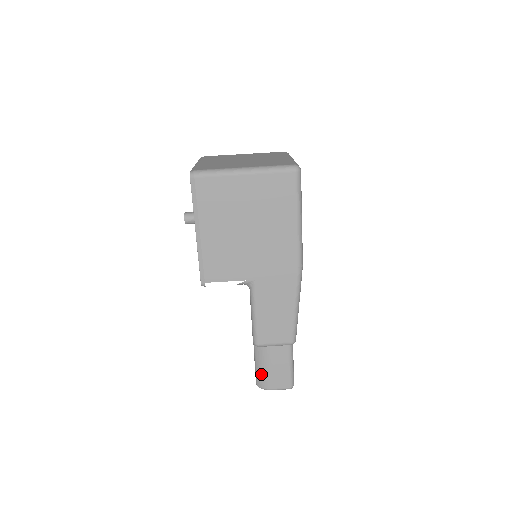
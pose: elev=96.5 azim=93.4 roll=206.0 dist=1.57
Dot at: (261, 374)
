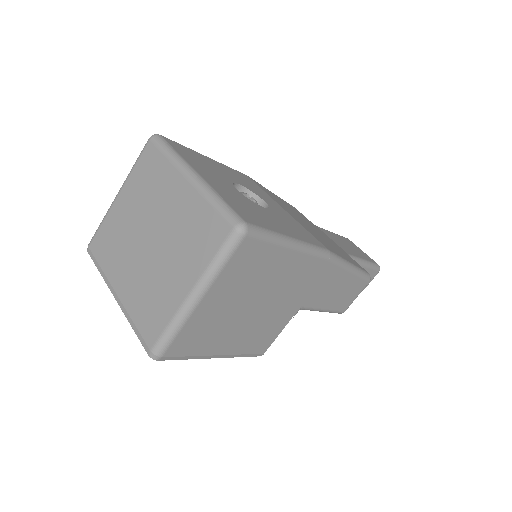
Dot at: occluded
